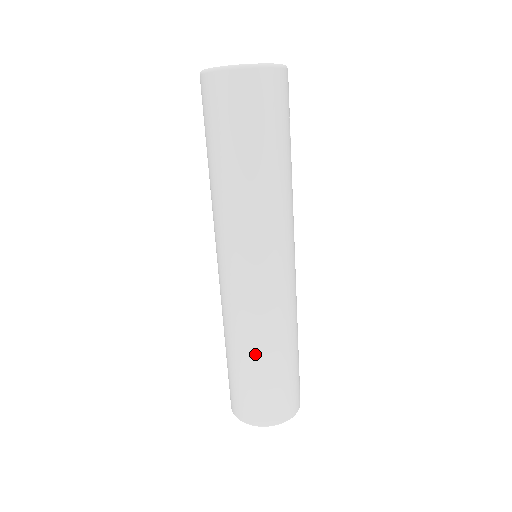
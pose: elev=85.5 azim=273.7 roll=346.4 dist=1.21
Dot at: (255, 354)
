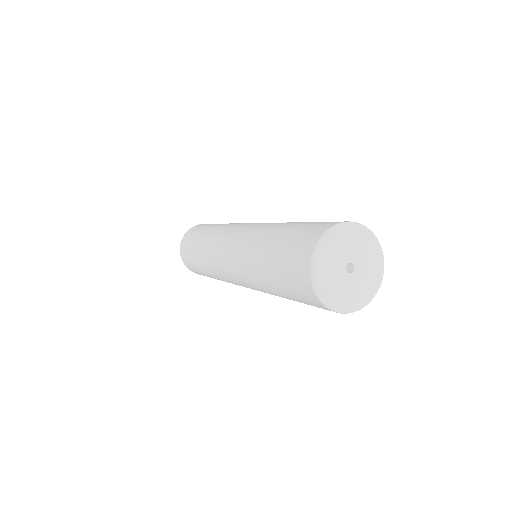
Dot at: (210, 275)
